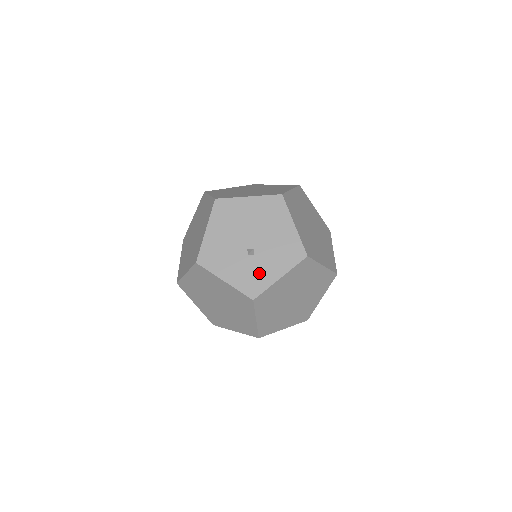
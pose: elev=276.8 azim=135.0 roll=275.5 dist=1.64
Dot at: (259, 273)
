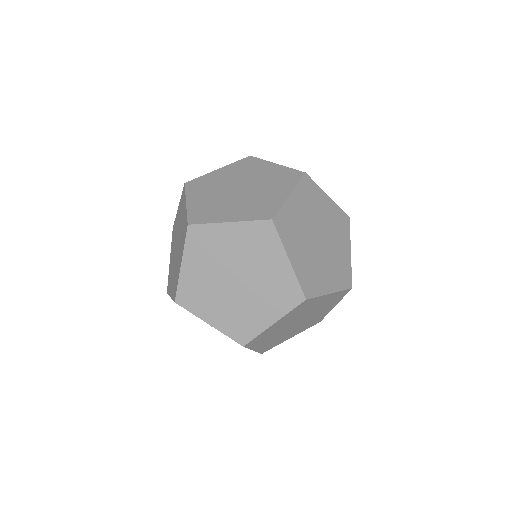
Dot at: occluded
